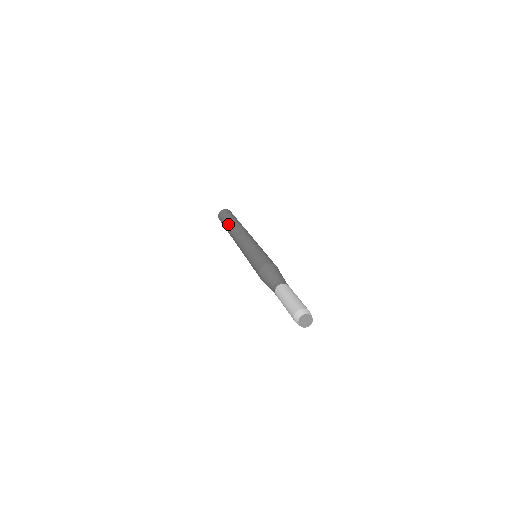
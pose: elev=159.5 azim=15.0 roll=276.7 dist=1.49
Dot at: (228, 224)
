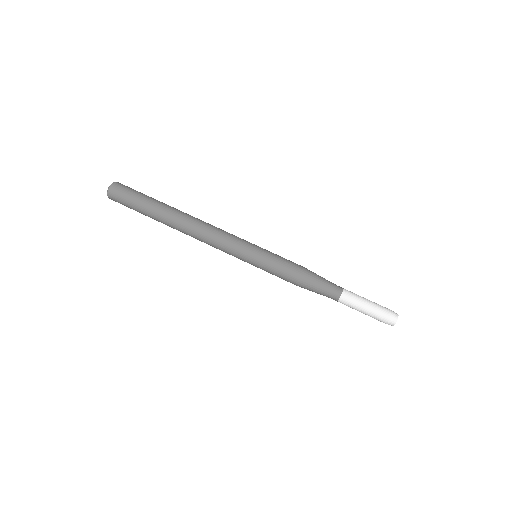
Dot at: (160, 213)
